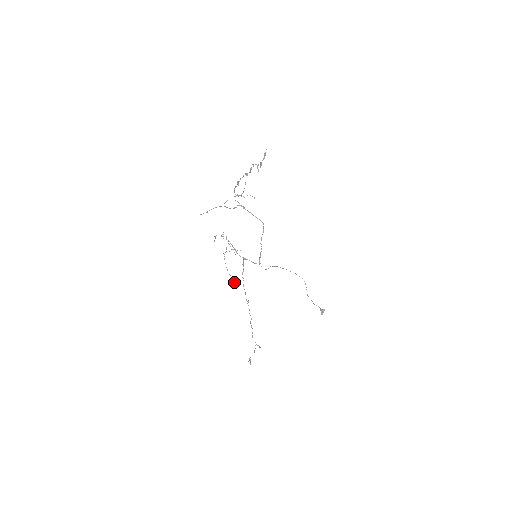
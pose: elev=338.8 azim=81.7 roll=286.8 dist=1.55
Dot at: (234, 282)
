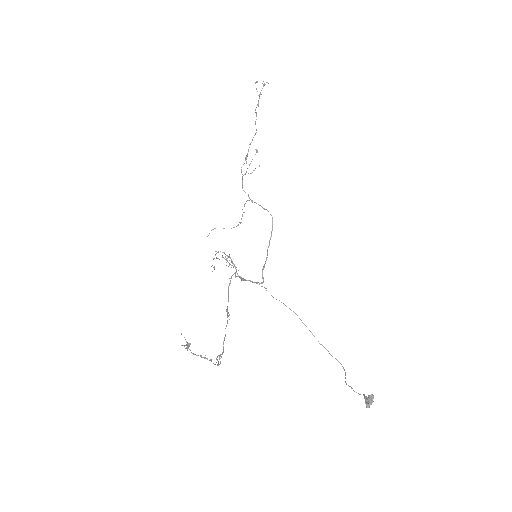
Dot at: occluded
